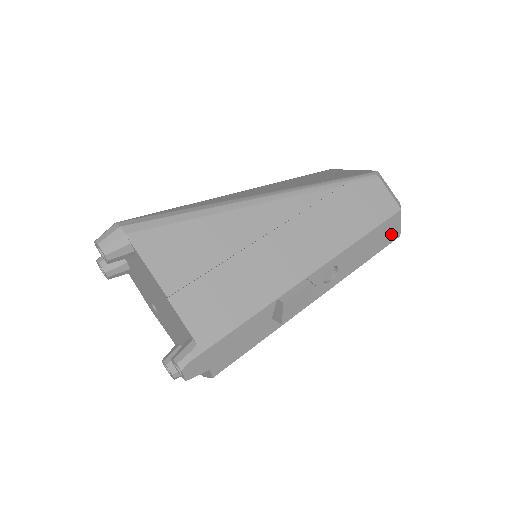
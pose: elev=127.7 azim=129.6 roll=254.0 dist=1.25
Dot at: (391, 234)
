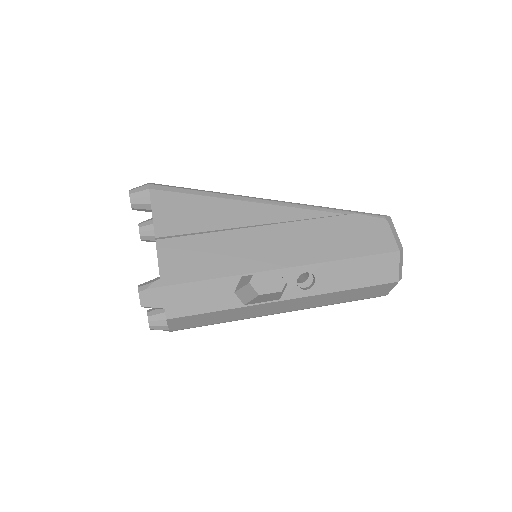
Dot at: (386, 273)
